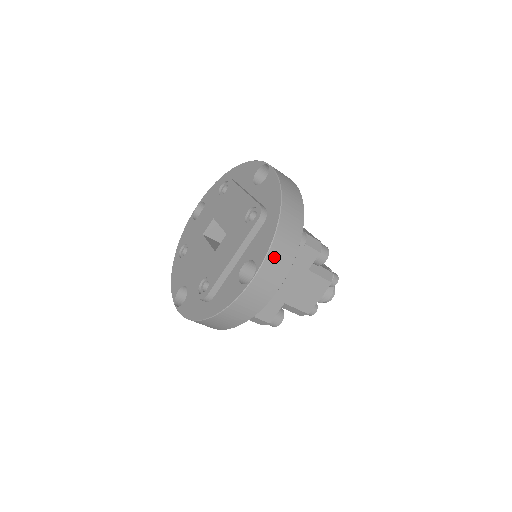
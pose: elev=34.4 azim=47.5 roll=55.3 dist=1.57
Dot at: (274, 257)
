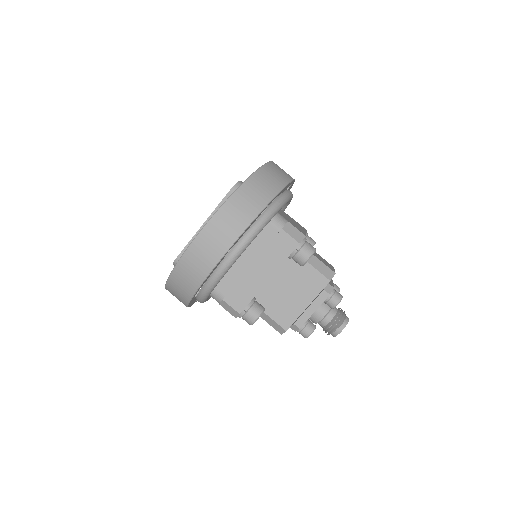
Dot at: occluded
